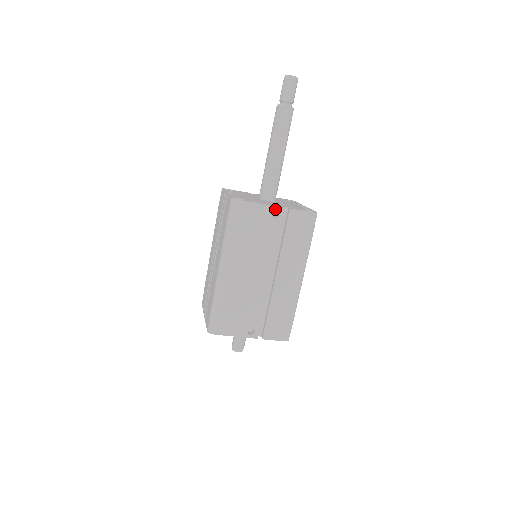
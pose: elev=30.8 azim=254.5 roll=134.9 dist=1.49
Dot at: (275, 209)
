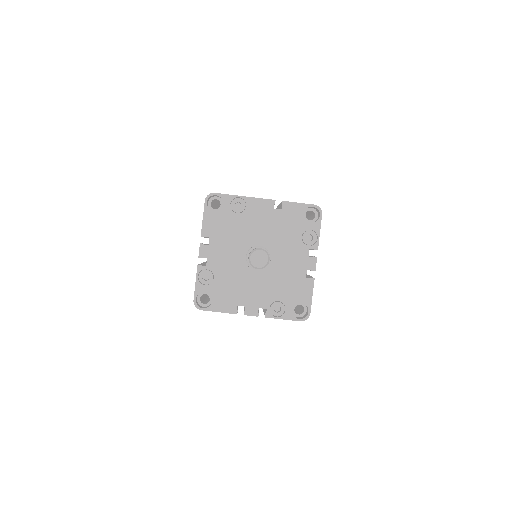
Dot at: occluded
